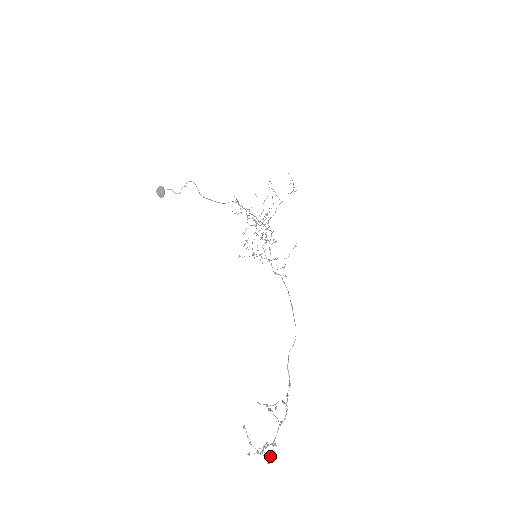
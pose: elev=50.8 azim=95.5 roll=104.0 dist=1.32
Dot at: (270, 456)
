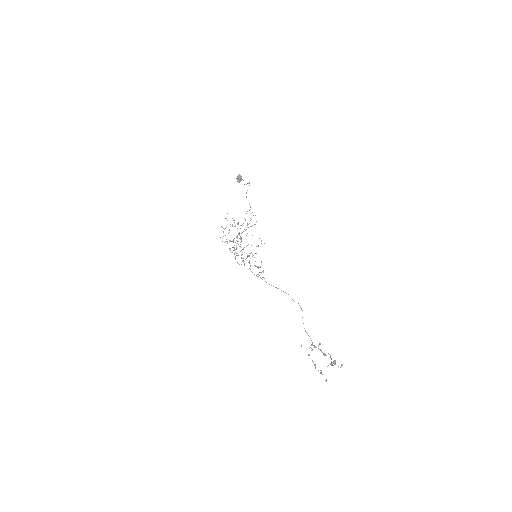
Dot at: (340, 367)
